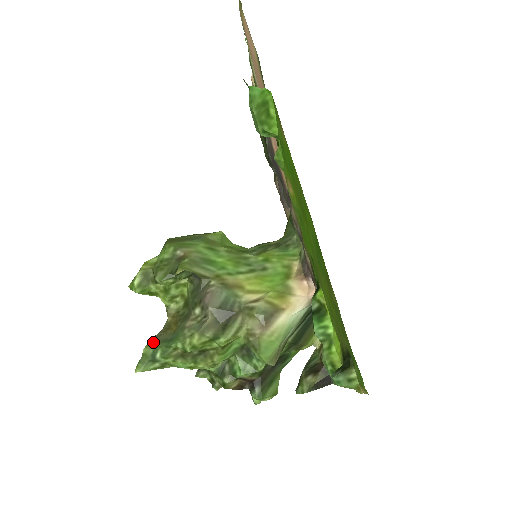
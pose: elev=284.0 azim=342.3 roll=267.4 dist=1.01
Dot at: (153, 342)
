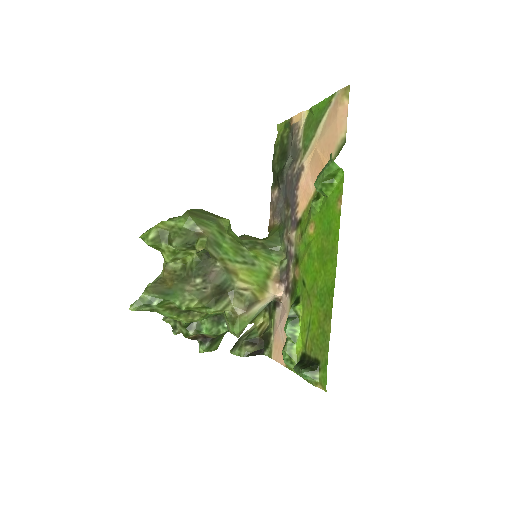
Dot at: (152, 291)
